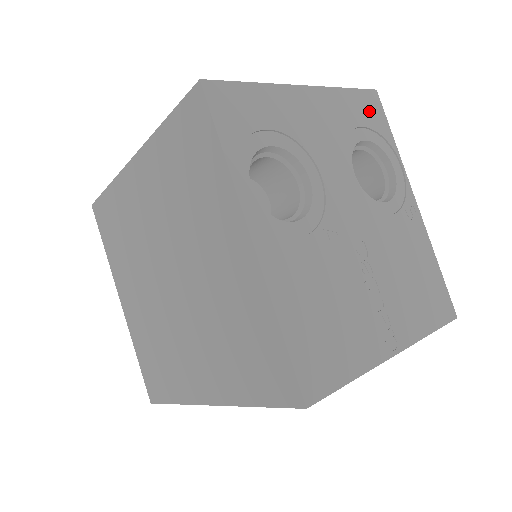
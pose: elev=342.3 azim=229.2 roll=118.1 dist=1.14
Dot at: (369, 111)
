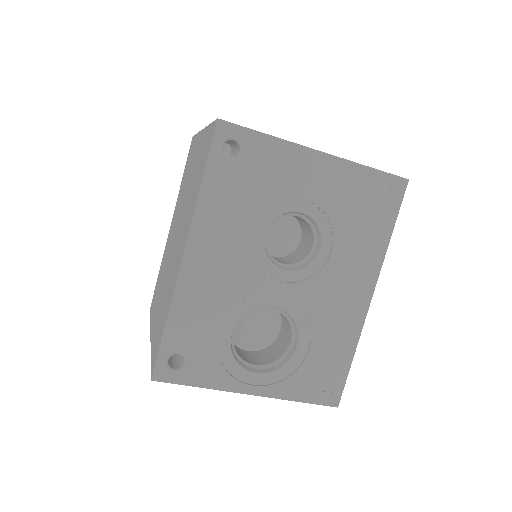
Dot at: occluded
